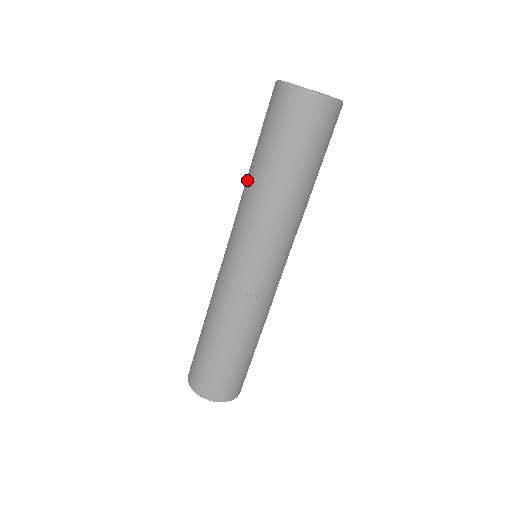
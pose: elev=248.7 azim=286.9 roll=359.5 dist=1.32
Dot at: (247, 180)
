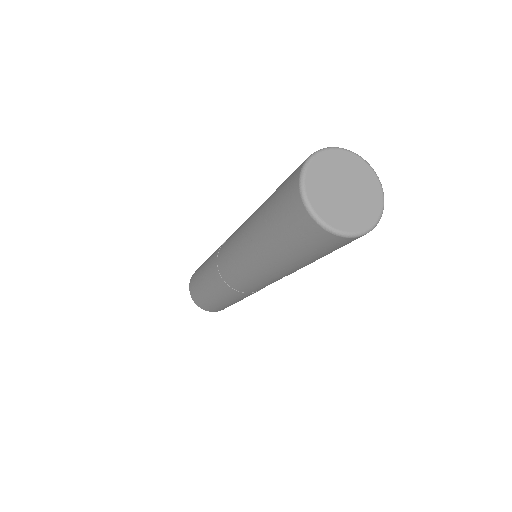
Dot at: (250, 228)
